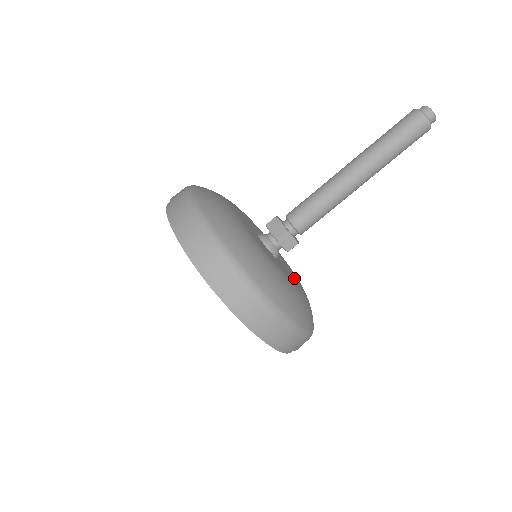
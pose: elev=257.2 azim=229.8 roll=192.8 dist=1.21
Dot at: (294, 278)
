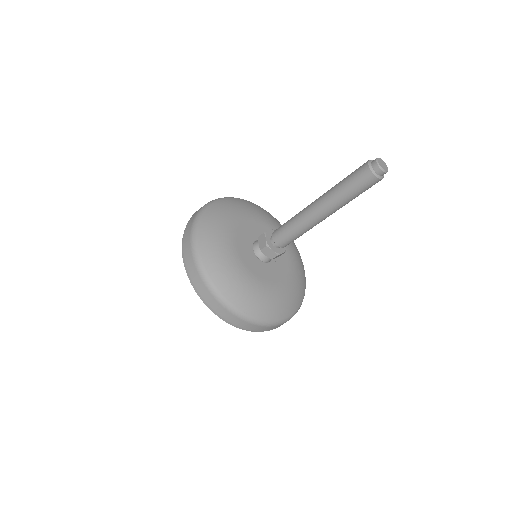
Dot at: (279, 277)
